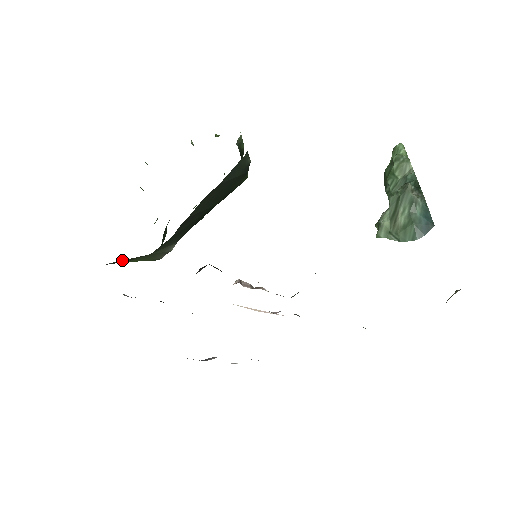
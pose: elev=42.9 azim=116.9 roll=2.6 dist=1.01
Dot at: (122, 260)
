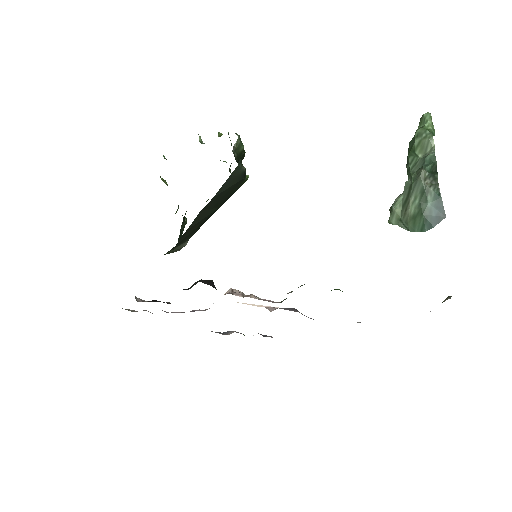
Dot at: occluded
